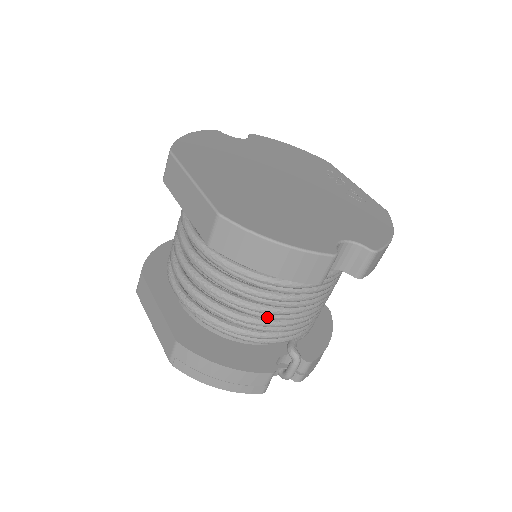
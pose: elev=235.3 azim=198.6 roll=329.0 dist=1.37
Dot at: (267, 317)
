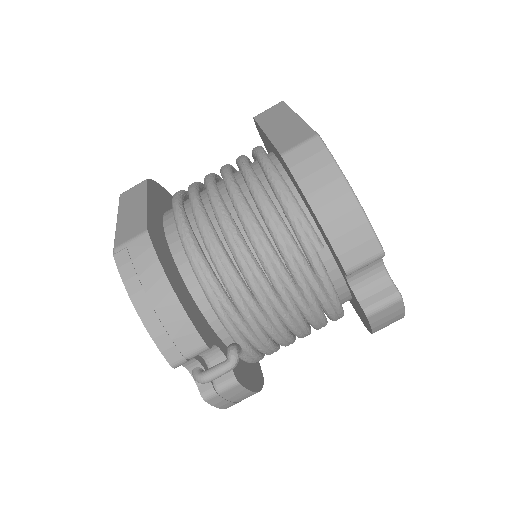
Dot at: (253, 283)
